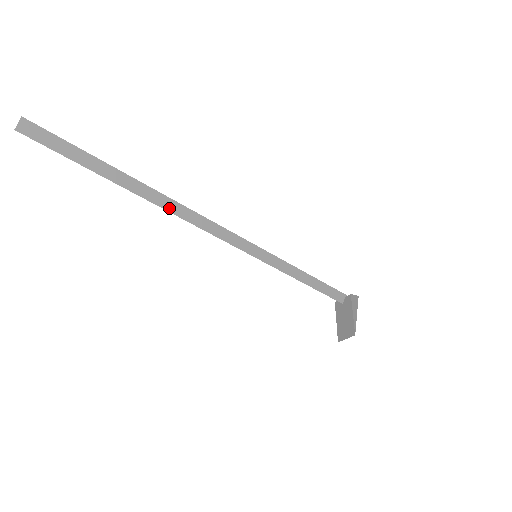
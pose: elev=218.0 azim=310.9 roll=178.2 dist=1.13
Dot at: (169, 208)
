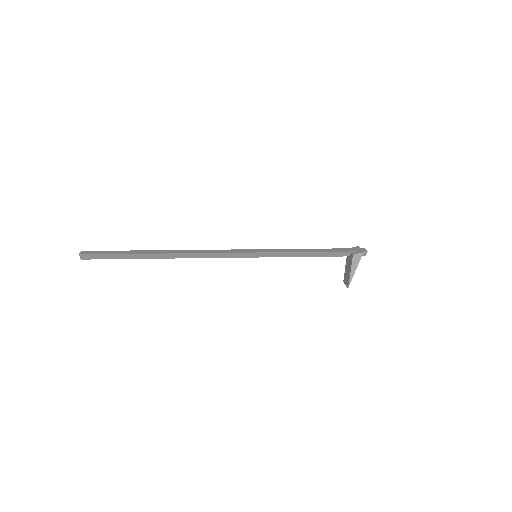
Dot at: (180, 257)
